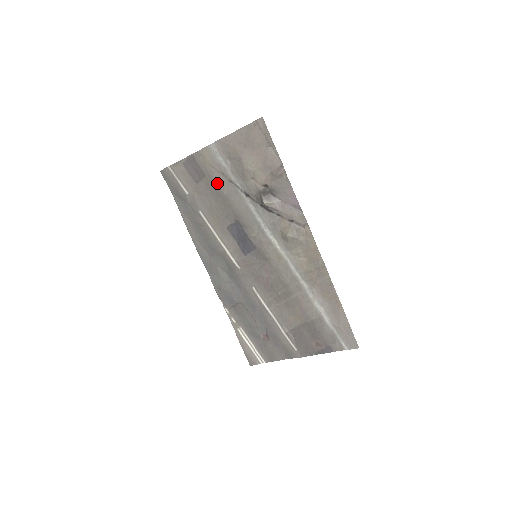
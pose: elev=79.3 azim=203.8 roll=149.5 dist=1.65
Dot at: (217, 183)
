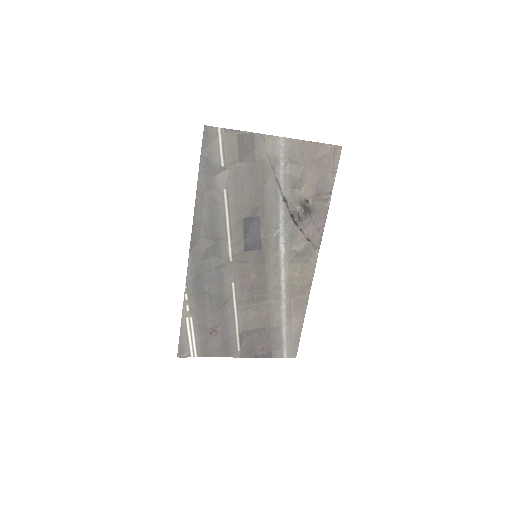
Dot at: (263, 174)
